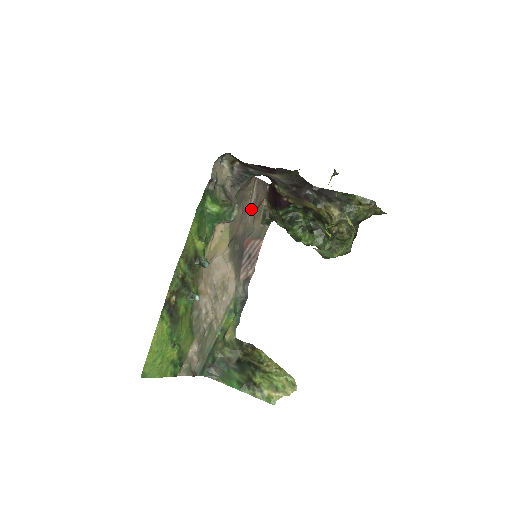
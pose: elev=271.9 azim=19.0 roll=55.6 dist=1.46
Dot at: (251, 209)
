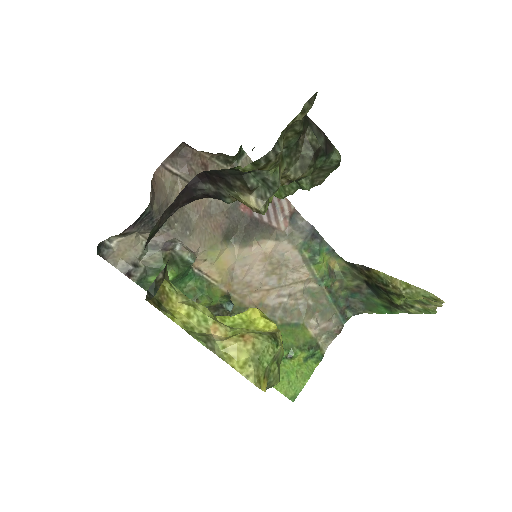
Dot at: occluded
